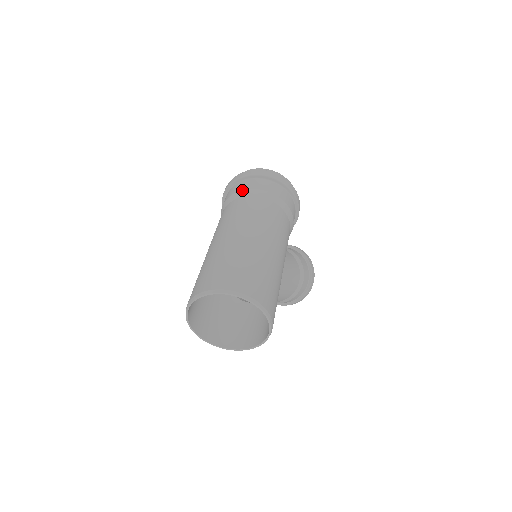
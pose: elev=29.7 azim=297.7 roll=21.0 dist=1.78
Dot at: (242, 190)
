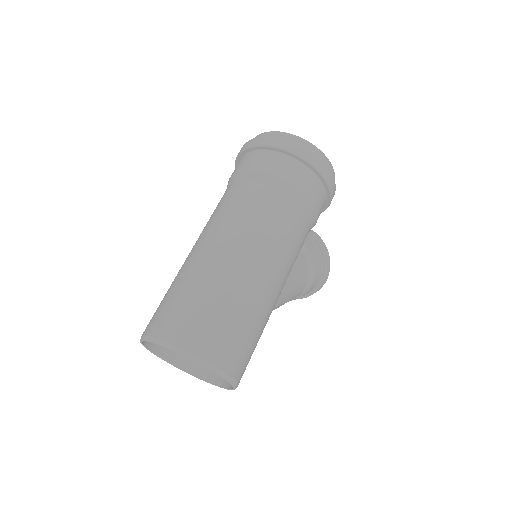
Dot at: (257, 170)
